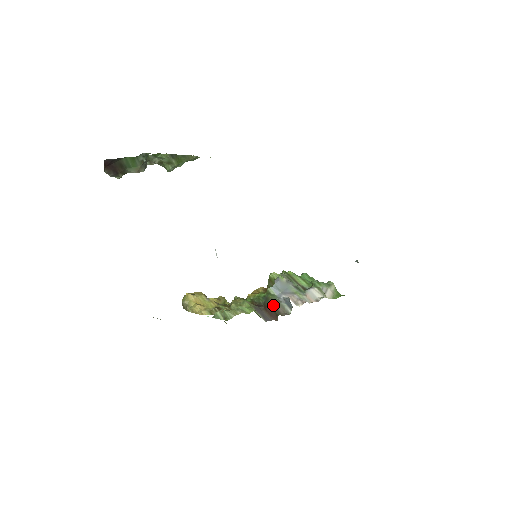
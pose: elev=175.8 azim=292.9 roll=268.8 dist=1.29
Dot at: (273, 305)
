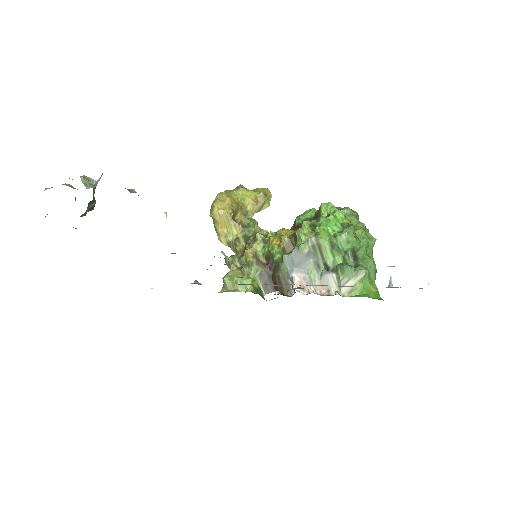
Dot at: (279, 279)
